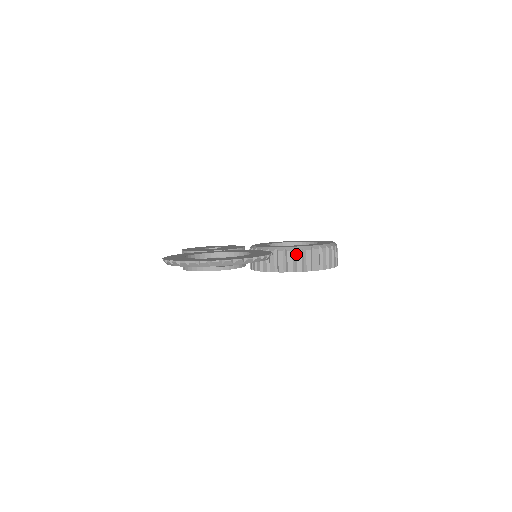
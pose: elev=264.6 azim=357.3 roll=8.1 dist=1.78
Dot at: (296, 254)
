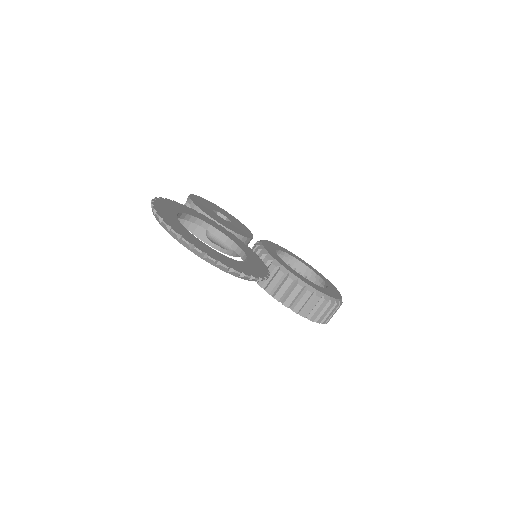
Dot at: (295, 287)
